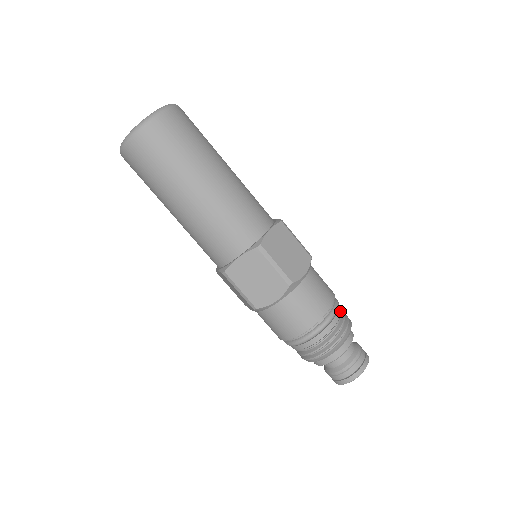
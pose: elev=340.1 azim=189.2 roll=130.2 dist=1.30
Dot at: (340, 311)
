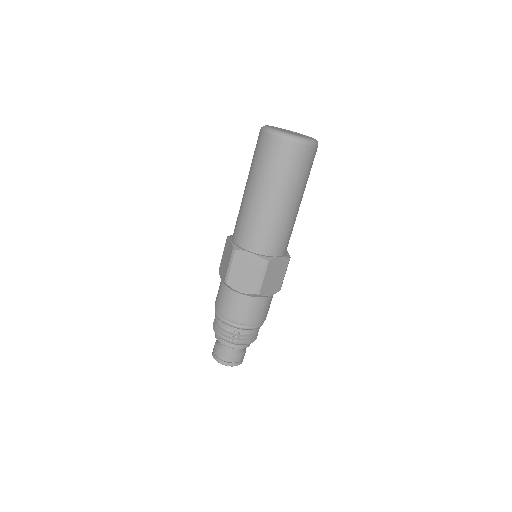
Dot at: (259, 328)
